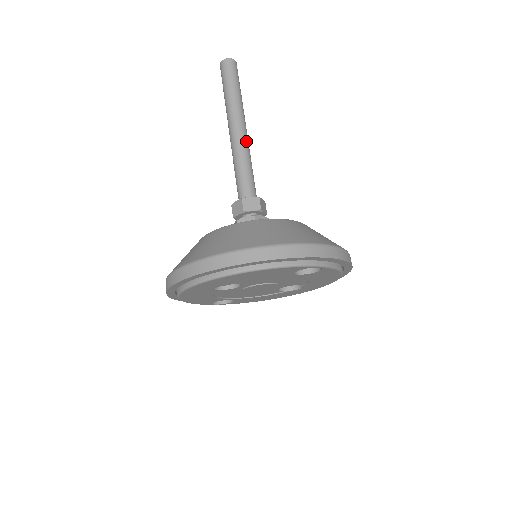
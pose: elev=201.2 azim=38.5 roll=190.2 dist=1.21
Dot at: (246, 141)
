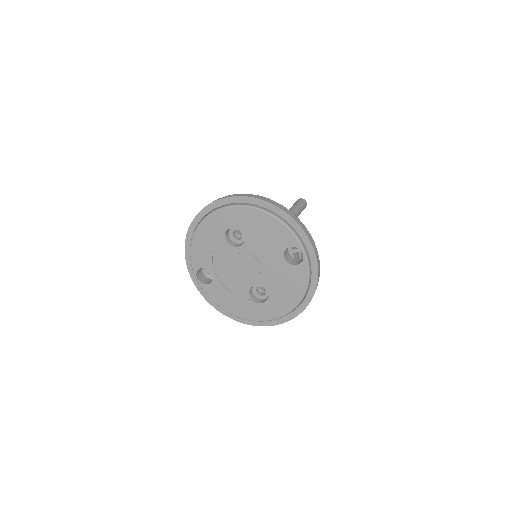
Dot at: occluded
